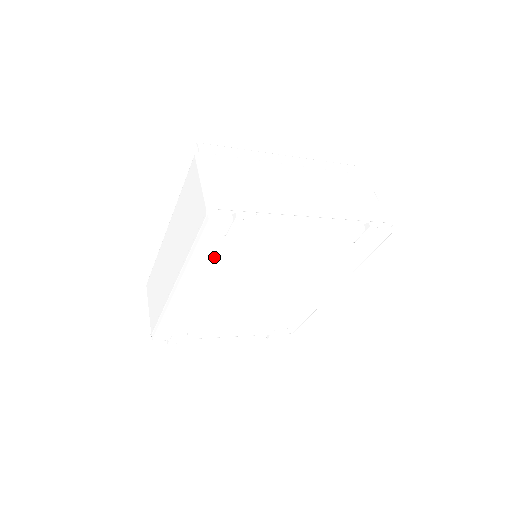
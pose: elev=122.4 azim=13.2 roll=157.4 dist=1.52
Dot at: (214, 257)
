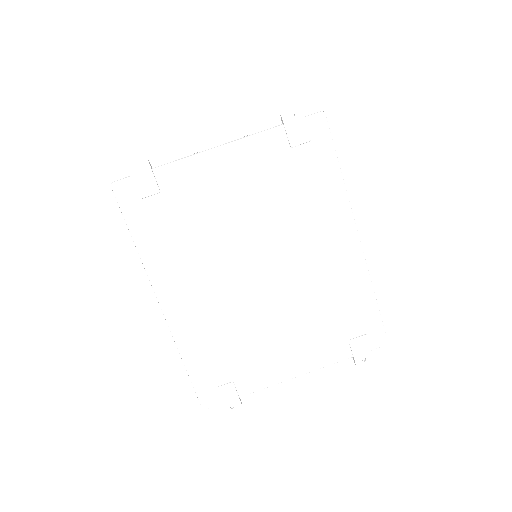
Dot at: (156, 235)
